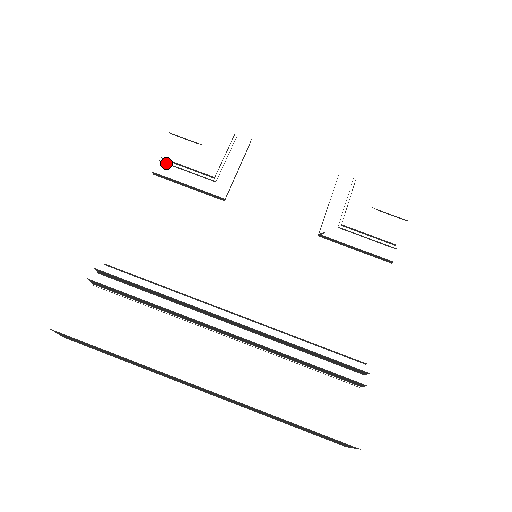
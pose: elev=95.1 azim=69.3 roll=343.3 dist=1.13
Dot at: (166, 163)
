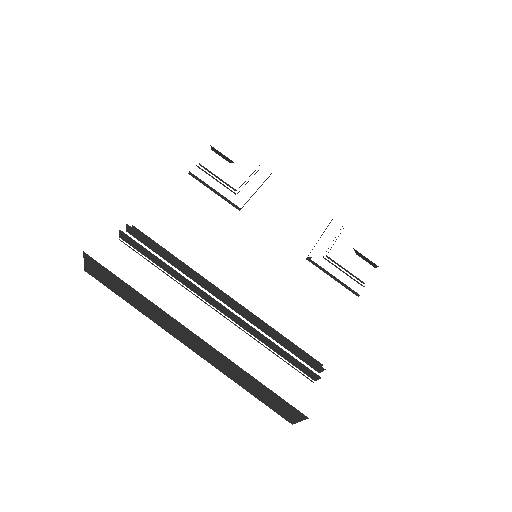
Dot at: (201, 169)
